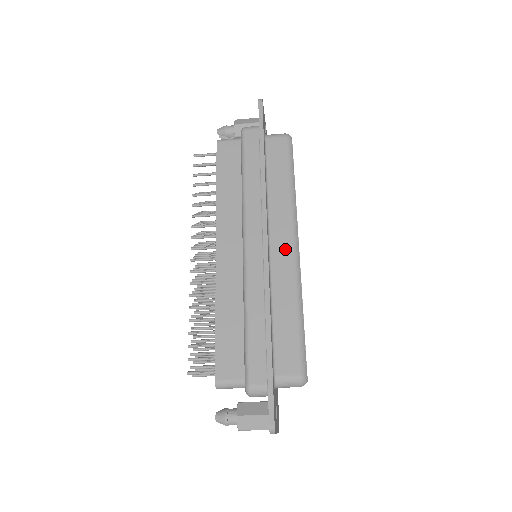
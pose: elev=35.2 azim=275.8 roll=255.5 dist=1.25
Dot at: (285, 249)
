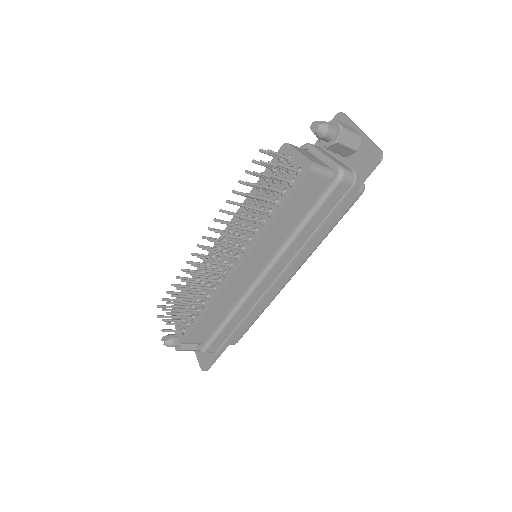
Dot at: (284, 280)
